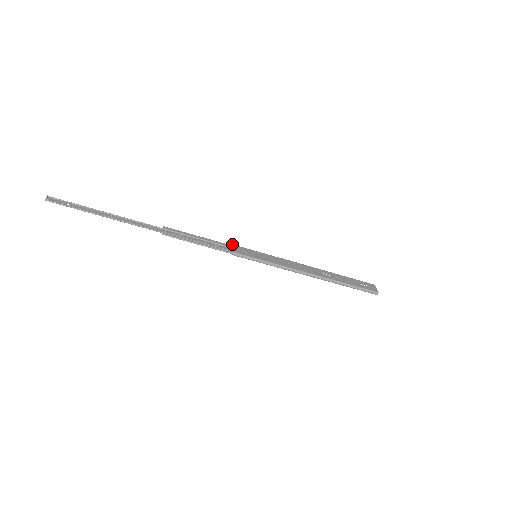
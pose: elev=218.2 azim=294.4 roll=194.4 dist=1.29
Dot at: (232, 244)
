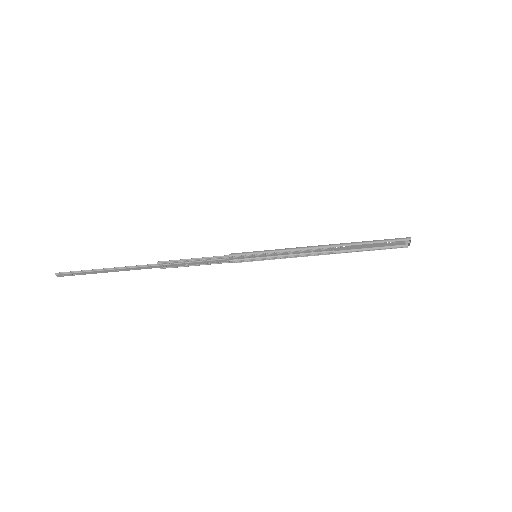
Dot at: (230, 261)
